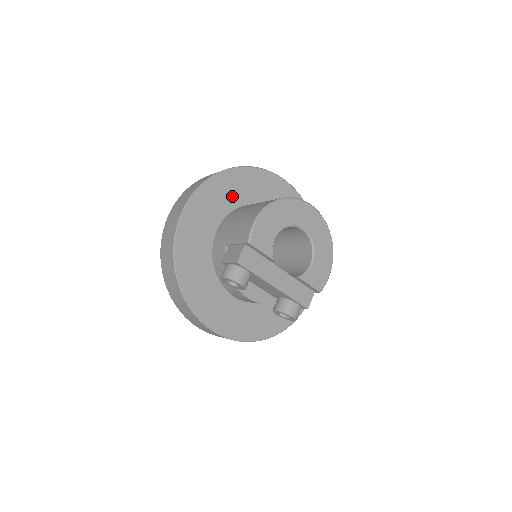
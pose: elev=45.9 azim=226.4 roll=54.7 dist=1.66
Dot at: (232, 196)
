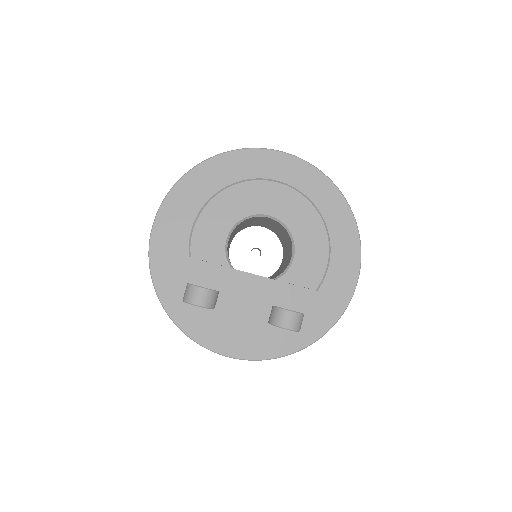
Dot at: (208, 196)
